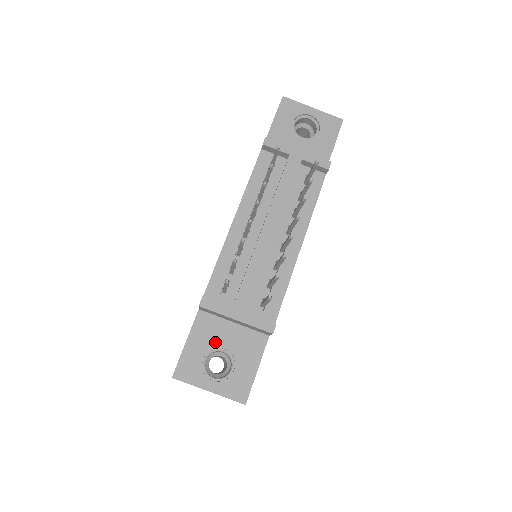
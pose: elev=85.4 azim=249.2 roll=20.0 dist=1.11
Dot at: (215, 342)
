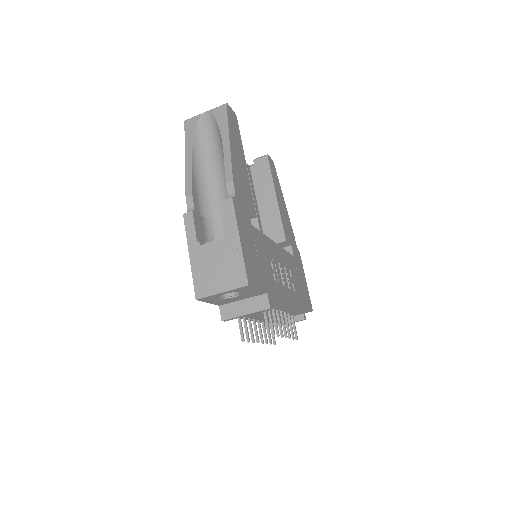
Dot at: occluded
